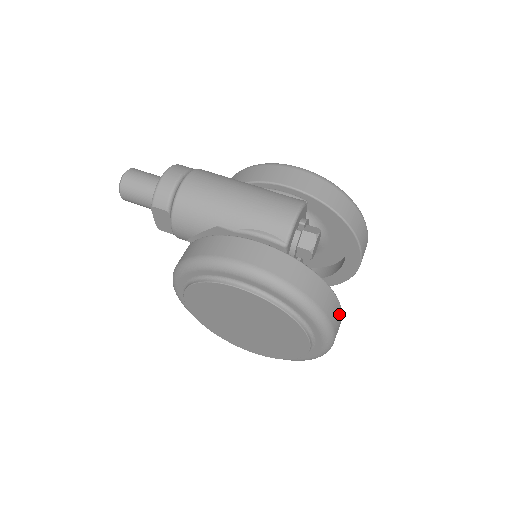
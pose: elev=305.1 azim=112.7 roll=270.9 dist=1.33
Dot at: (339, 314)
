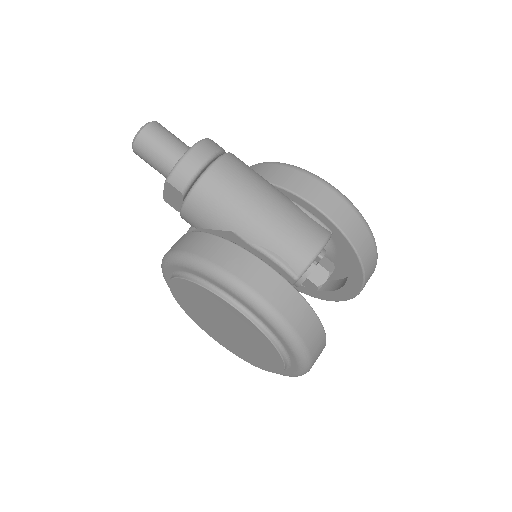
Dot at: (321, 352)
